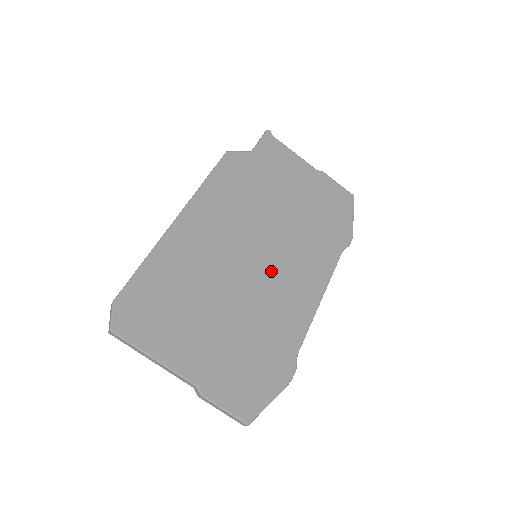
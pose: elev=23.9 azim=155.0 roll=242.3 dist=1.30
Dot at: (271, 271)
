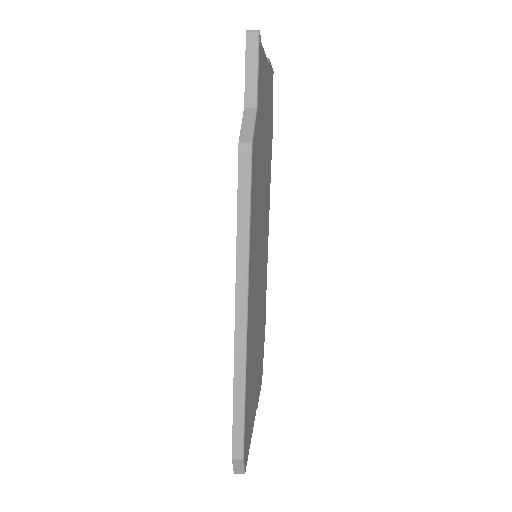
Dot at: occluded
